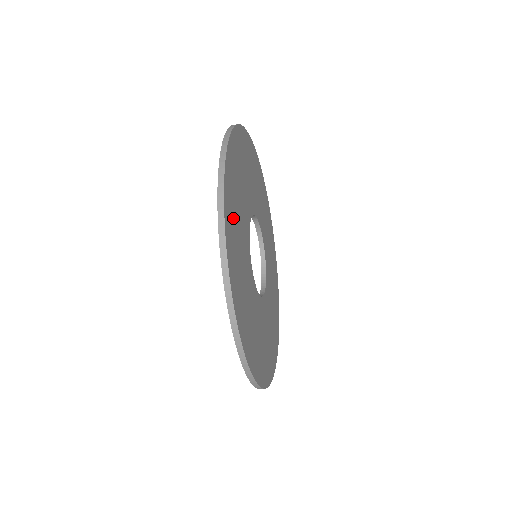
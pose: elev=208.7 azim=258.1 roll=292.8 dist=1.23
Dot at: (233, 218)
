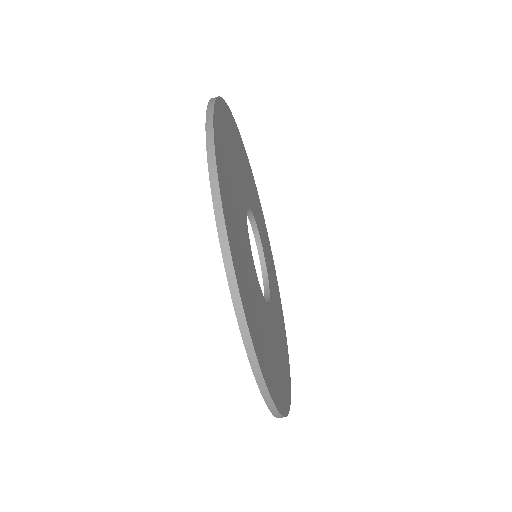
Dot at: (230, 204)
